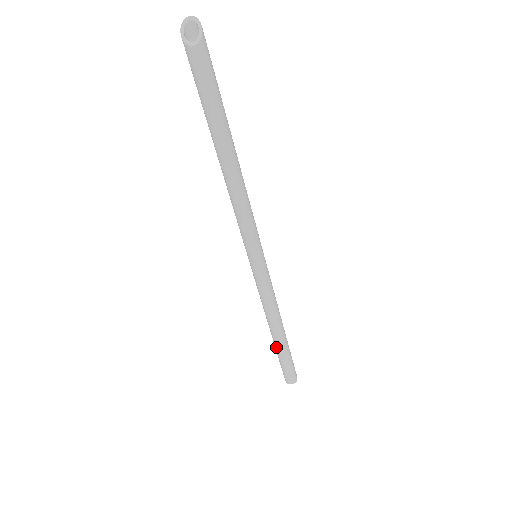
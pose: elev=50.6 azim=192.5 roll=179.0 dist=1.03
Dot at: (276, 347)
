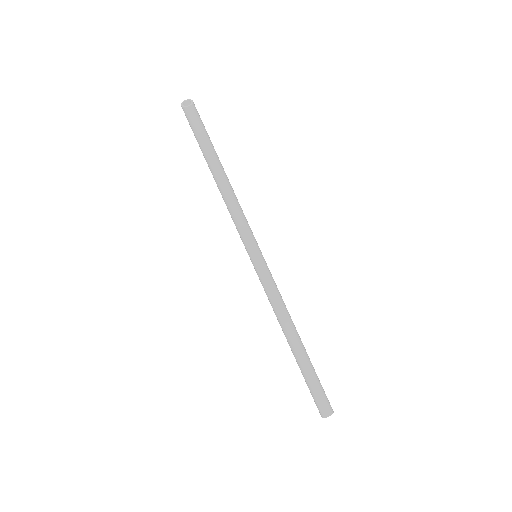
Dot at: (298, 361)
